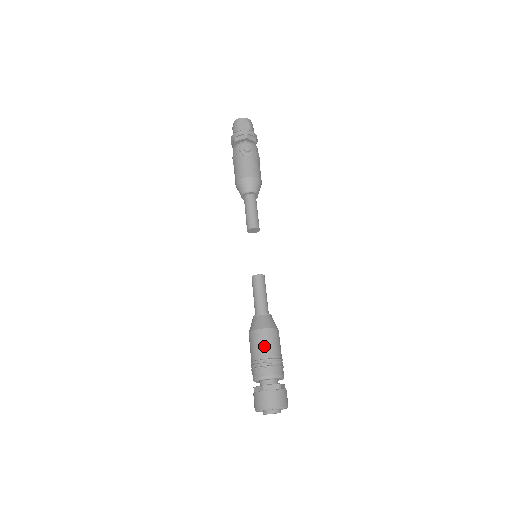
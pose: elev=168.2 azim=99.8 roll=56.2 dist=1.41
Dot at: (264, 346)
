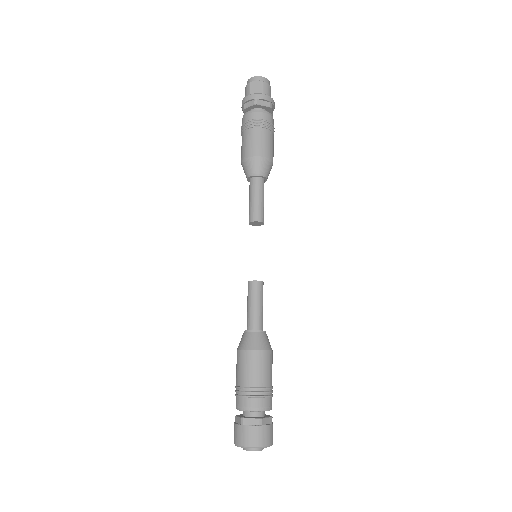
Dot at: (247, 371)
